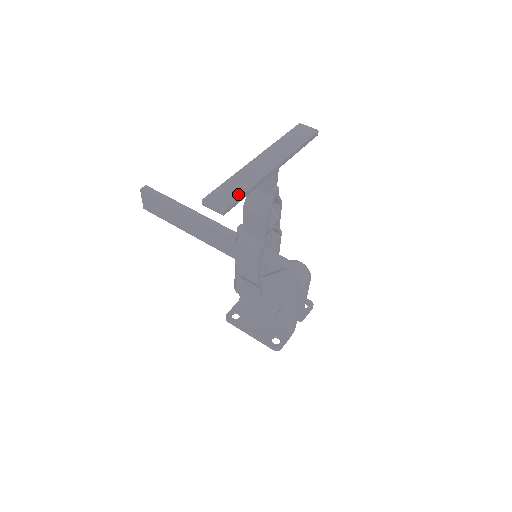
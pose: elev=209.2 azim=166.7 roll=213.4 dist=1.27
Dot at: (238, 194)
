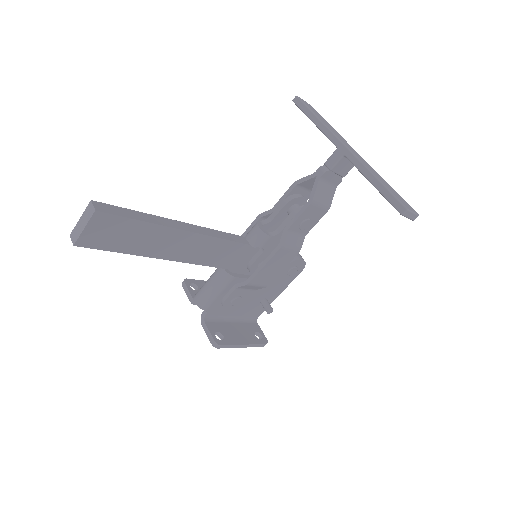
Dot at: (398, 194)
